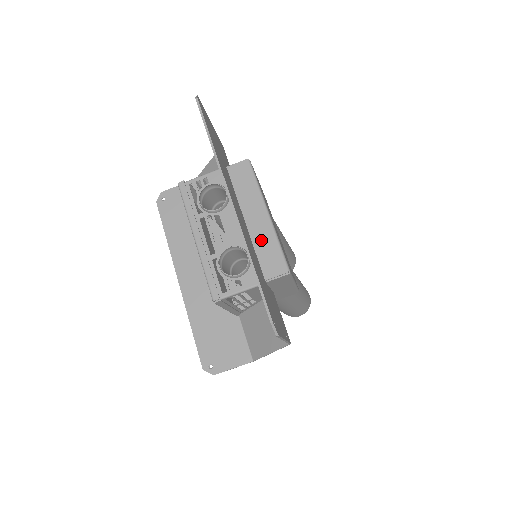
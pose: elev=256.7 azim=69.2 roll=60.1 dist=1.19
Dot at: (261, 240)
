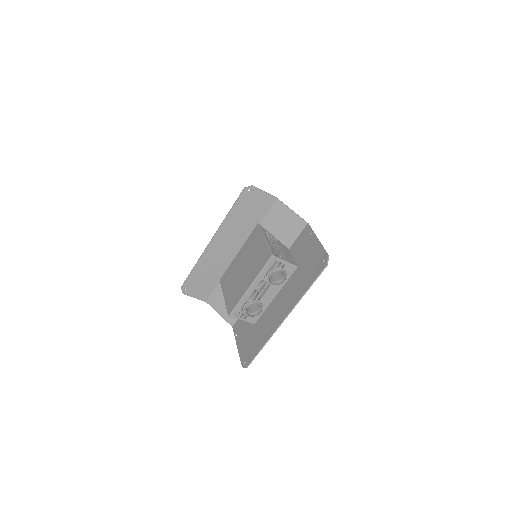
Dot at: occluded
